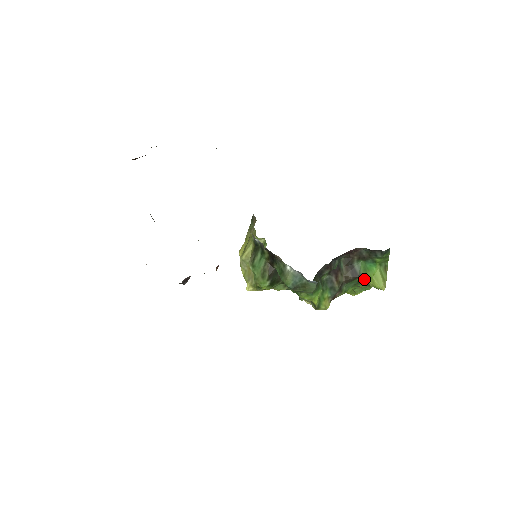
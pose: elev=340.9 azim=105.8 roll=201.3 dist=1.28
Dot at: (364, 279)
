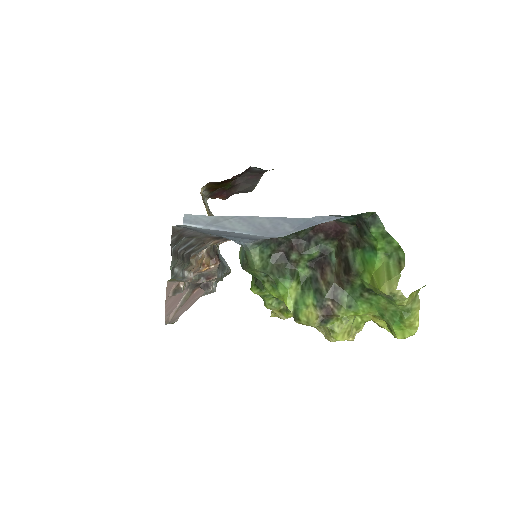
Dot at: (363, 279)
